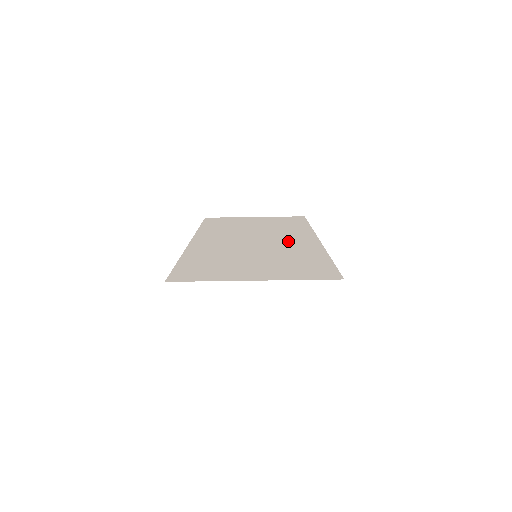
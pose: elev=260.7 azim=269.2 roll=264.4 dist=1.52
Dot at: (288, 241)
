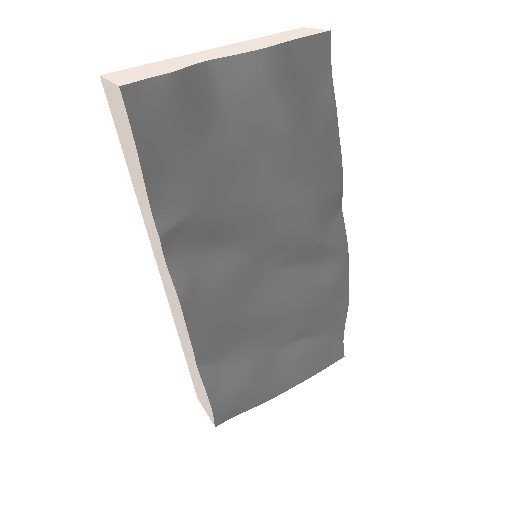
Dot at: occluded
